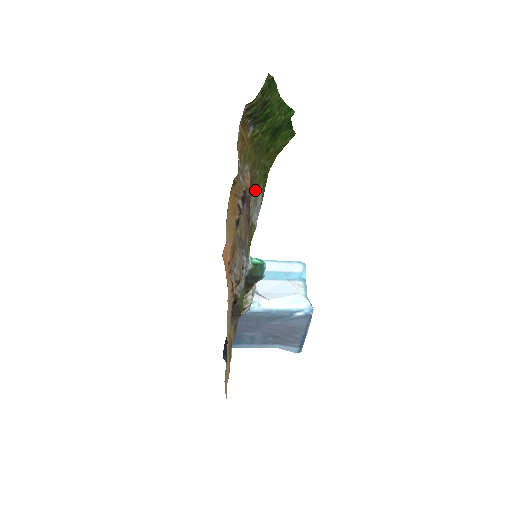
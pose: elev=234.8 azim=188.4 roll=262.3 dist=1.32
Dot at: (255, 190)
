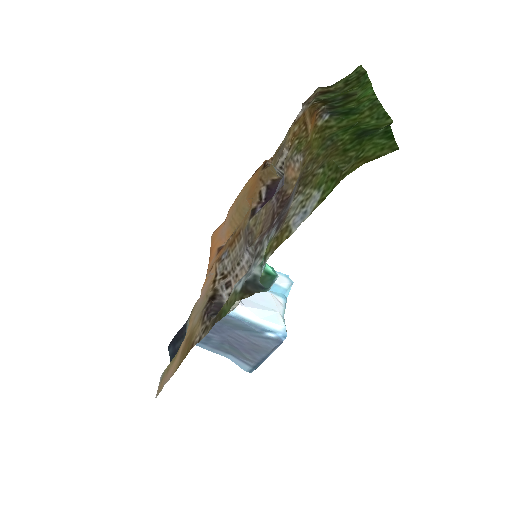
Dot at: (307, 189)
